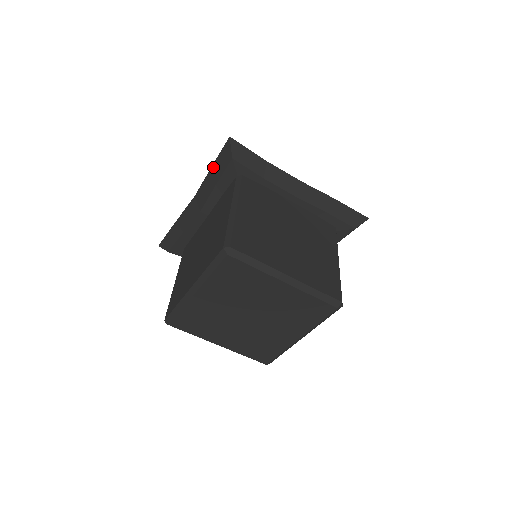
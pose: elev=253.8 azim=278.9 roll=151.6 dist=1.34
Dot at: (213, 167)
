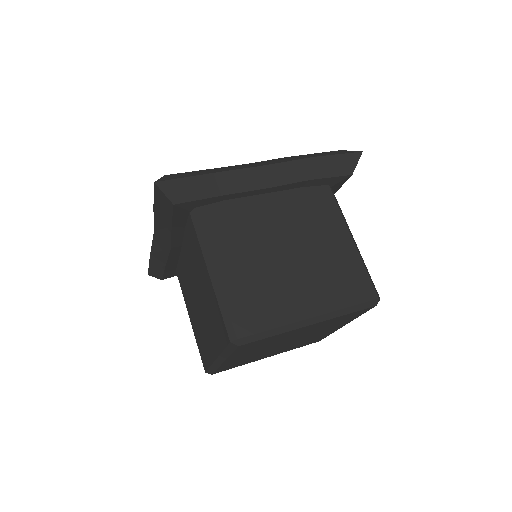
Dot at: (155, 208)
